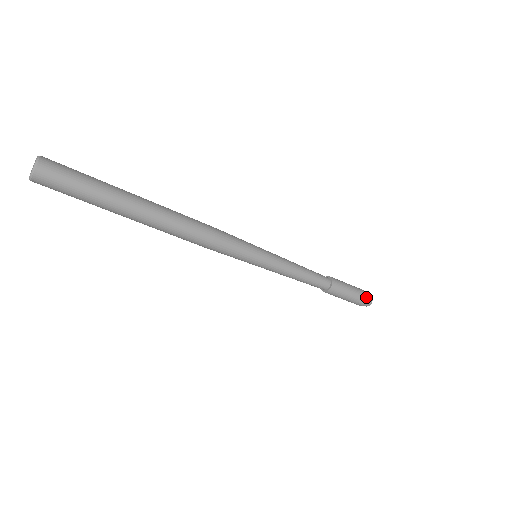
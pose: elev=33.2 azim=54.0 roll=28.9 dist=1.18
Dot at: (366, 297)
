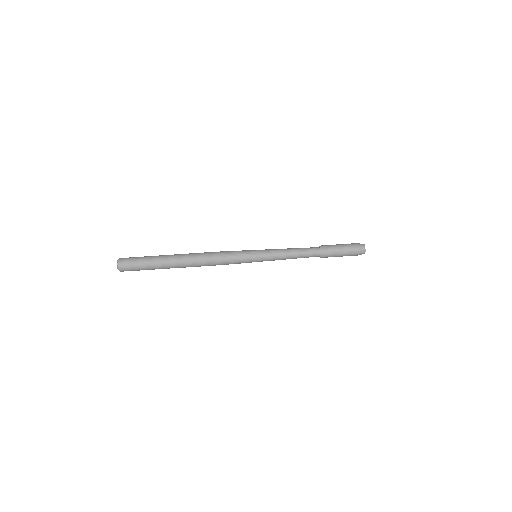
Dot at: (357, 250)
